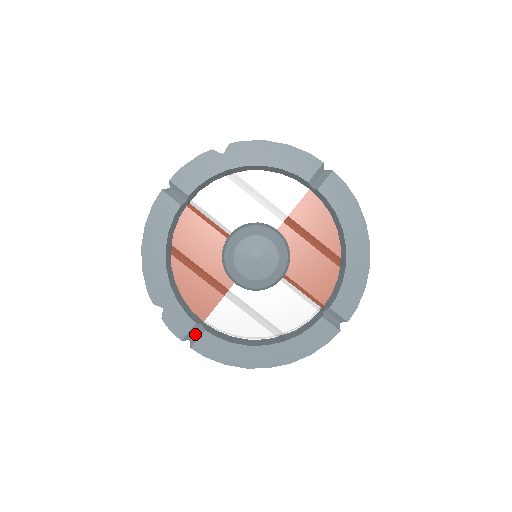
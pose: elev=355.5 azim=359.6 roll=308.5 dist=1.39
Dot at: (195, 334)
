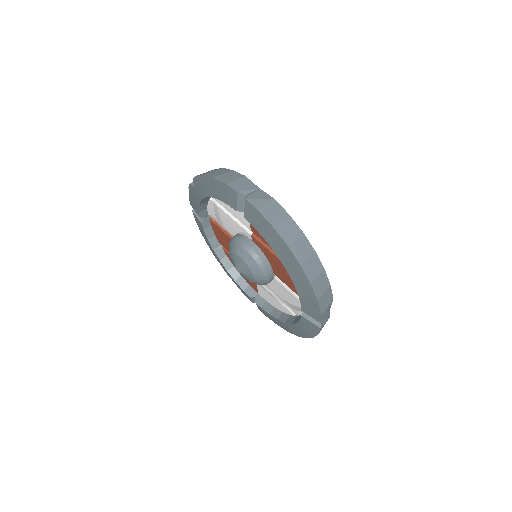
Dot at: occluded
